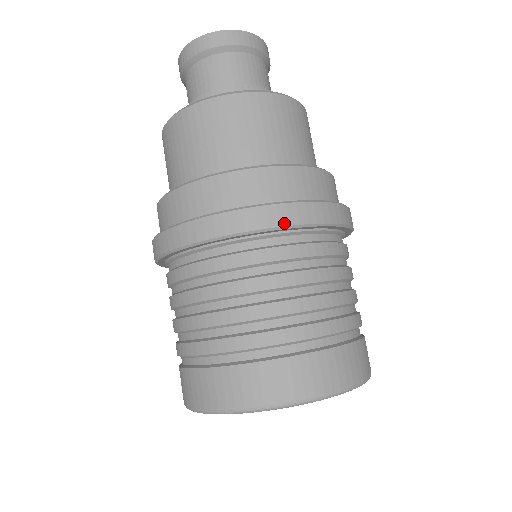
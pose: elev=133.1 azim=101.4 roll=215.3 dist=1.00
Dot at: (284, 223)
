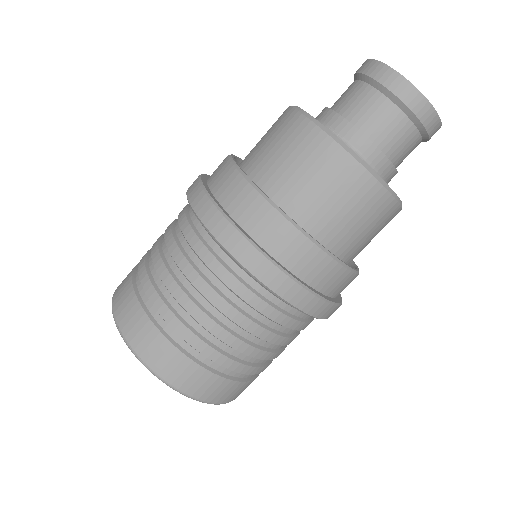
Dot at: (265, 281)
